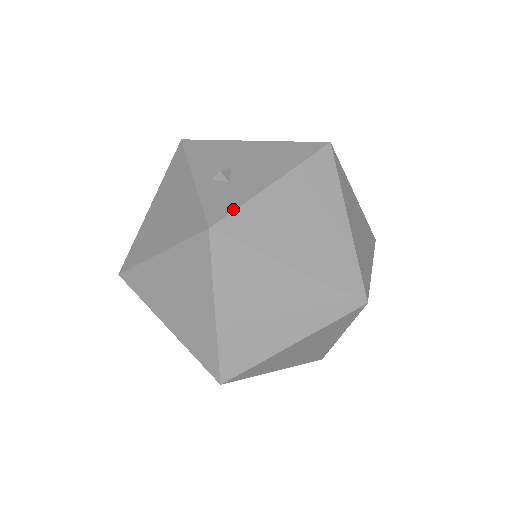
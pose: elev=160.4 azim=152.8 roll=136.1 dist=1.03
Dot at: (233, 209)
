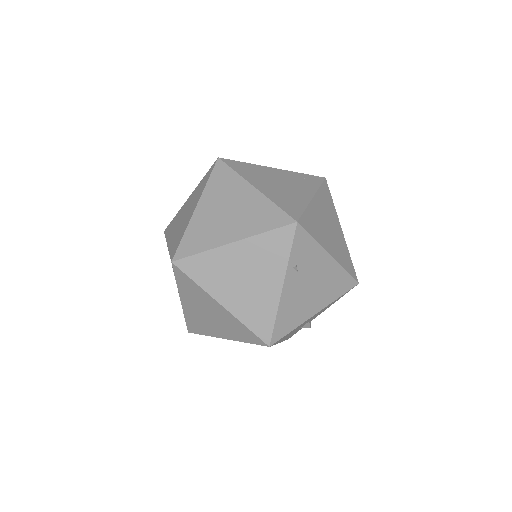
Dot at: occluded
